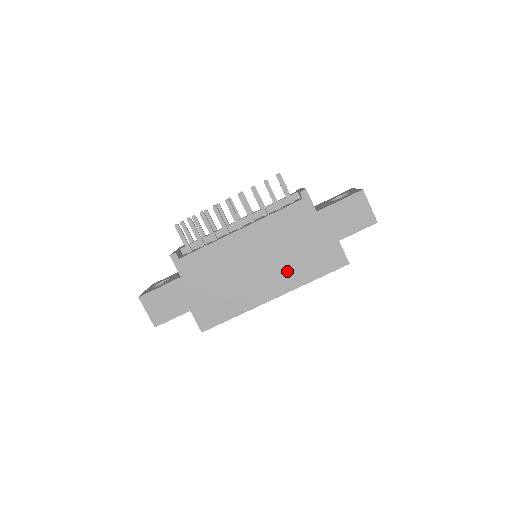
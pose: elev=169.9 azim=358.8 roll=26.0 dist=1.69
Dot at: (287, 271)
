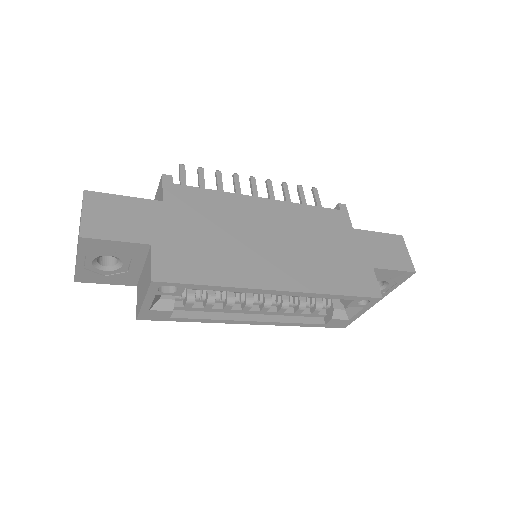
Dot at: (306, 267)
